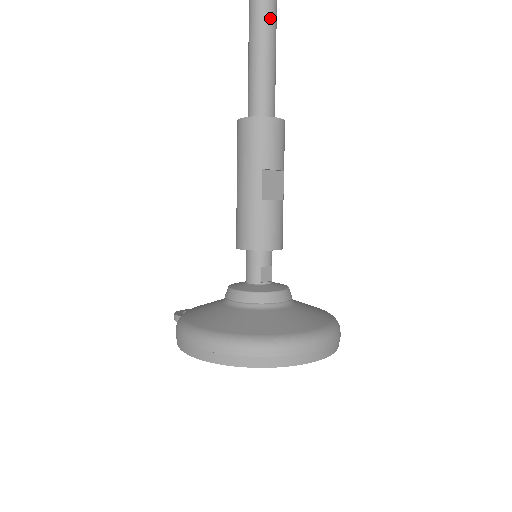
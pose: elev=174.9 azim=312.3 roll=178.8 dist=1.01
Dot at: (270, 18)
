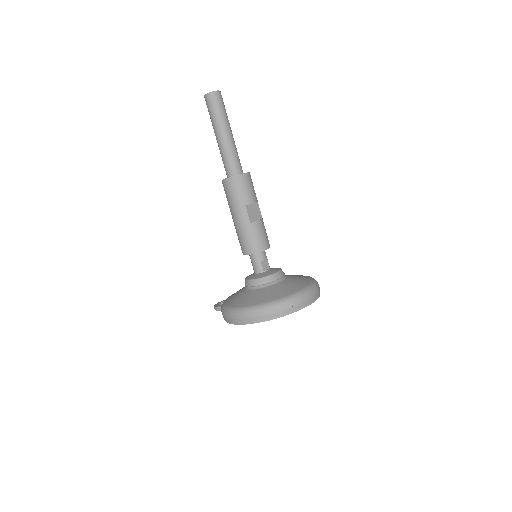
Dot at: (223, 116)
